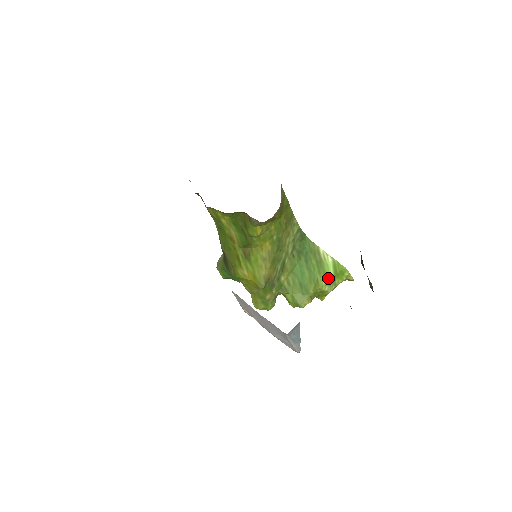
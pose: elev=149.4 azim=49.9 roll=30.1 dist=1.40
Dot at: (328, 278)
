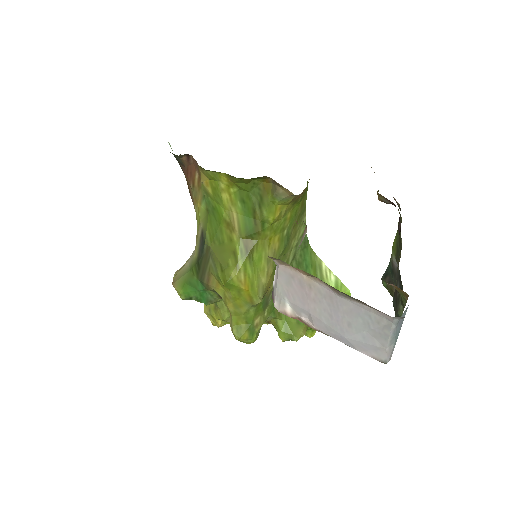
Dot at: occluded
